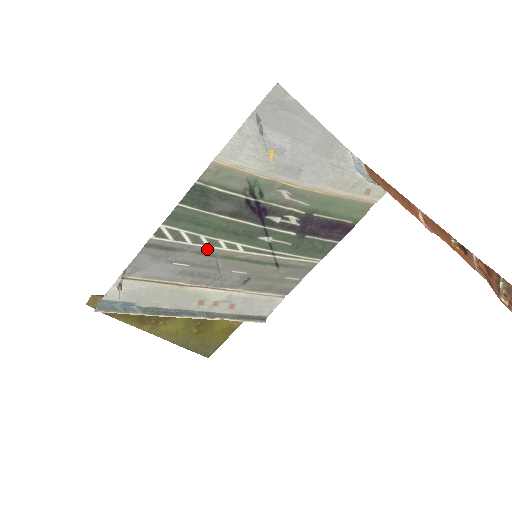
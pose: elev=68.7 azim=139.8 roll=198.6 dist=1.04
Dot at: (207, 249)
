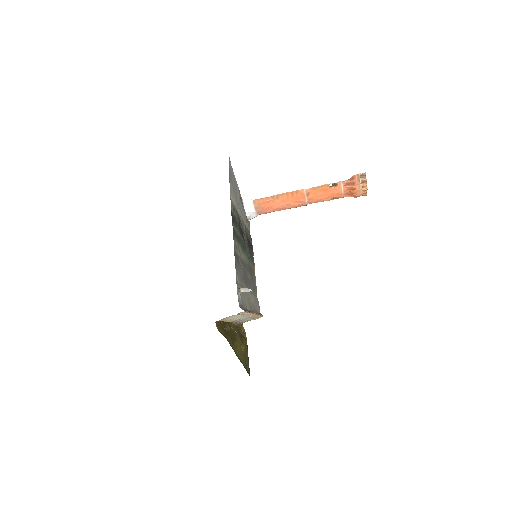
Dot at: (241, 259)
